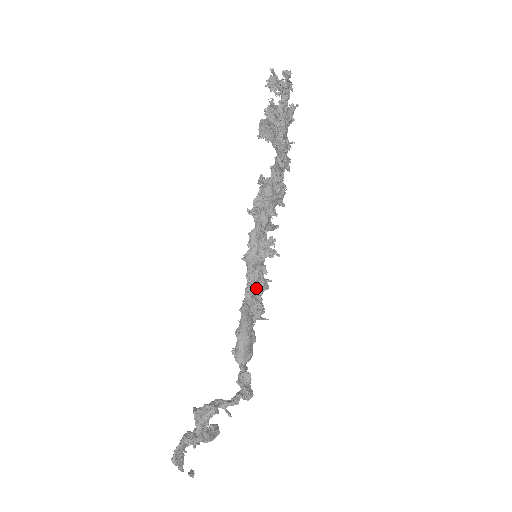
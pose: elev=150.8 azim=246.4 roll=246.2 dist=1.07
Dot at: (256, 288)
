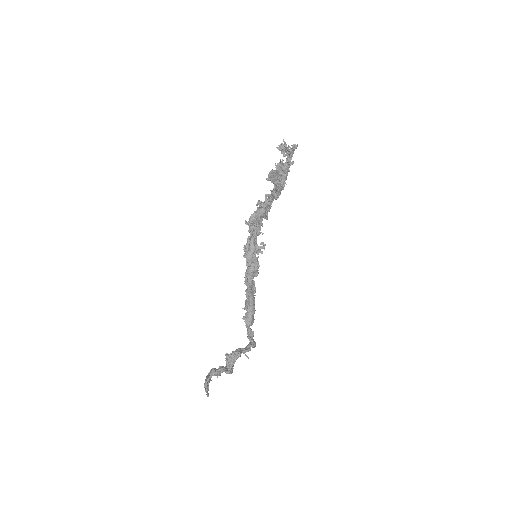
Dot at: (252, 276)
